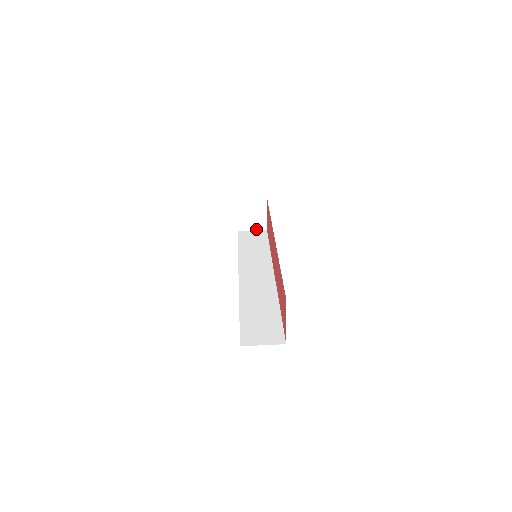
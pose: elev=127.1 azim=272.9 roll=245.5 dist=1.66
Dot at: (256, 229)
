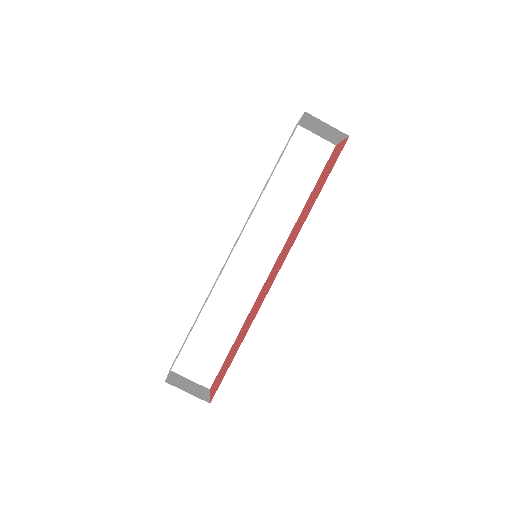
Dot at: (322, 137)
